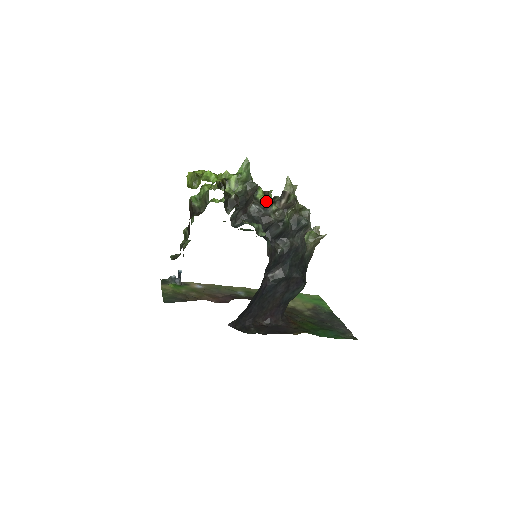
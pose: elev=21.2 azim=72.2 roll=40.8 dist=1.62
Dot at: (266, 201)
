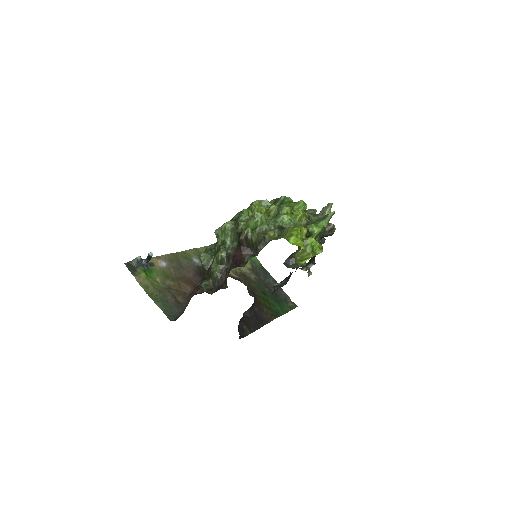
Dot at: occluded
